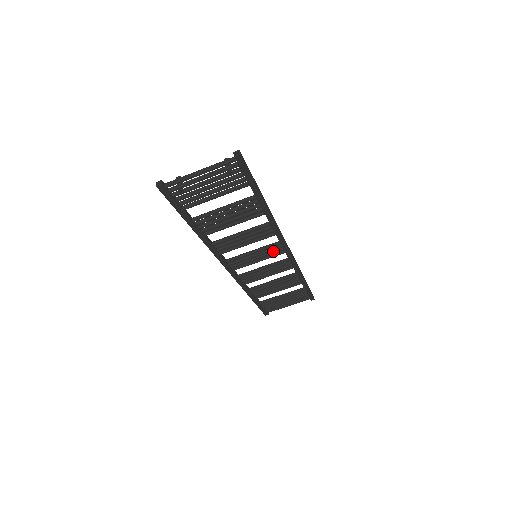
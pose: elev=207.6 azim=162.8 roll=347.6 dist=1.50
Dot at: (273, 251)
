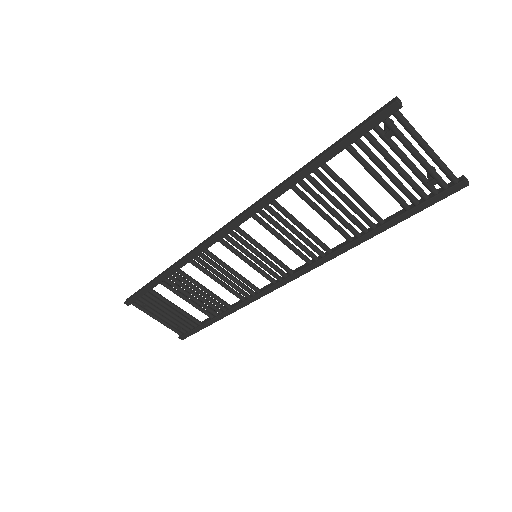
Dot at: (272, 271)
